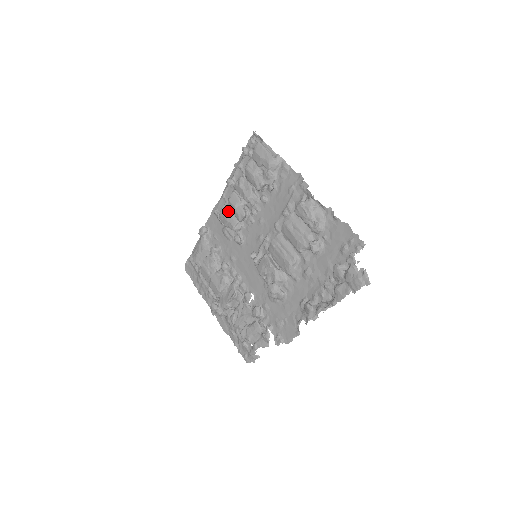
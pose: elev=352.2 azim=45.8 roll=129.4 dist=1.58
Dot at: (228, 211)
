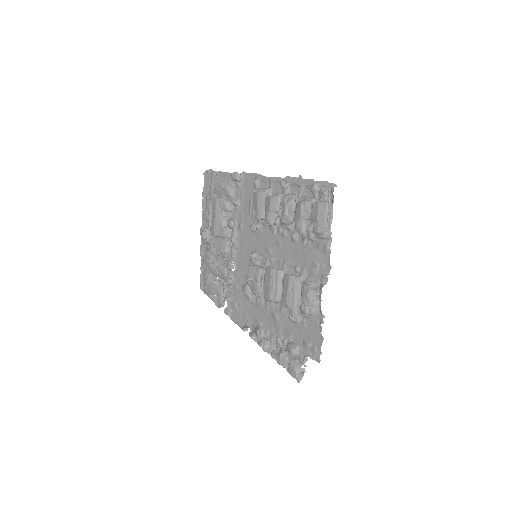
Dot at: (264, 202)
